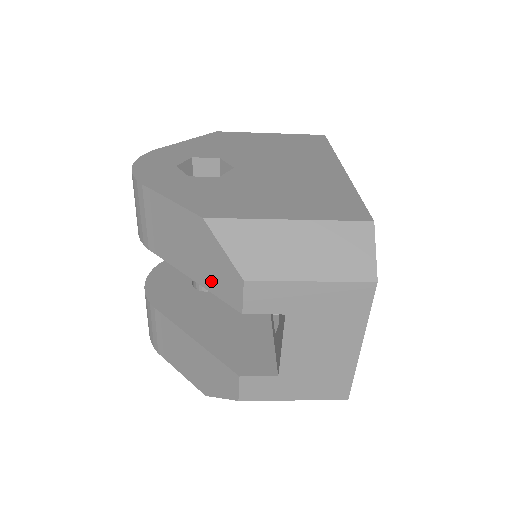
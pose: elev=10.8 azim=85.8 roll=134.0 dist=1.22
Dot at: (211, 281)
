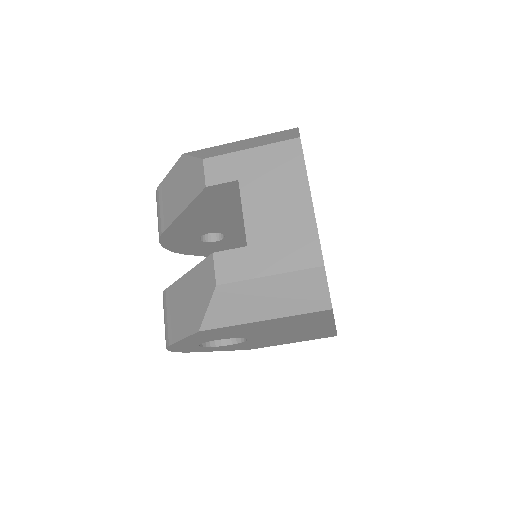
Dot at: (190, 193)
